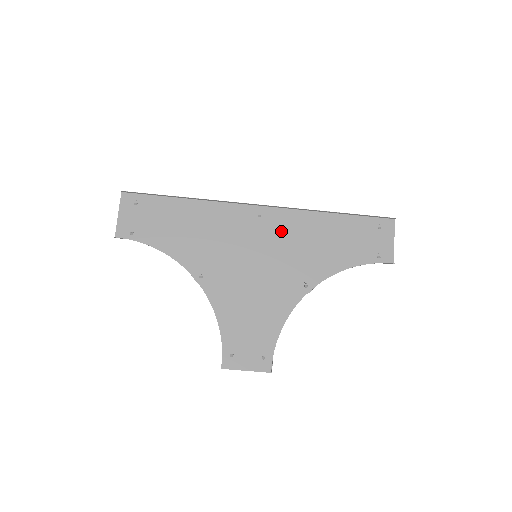
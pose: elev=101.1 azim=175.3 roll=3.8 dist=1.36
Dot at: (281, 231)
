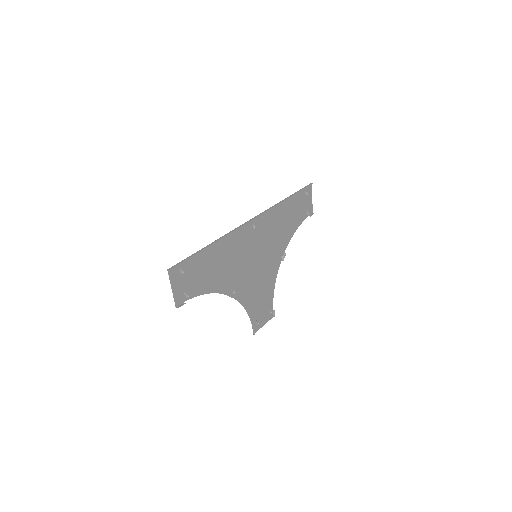
Dot at: (265, 229)
